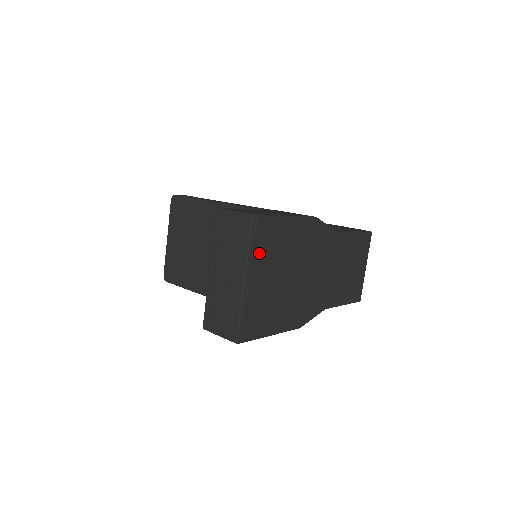
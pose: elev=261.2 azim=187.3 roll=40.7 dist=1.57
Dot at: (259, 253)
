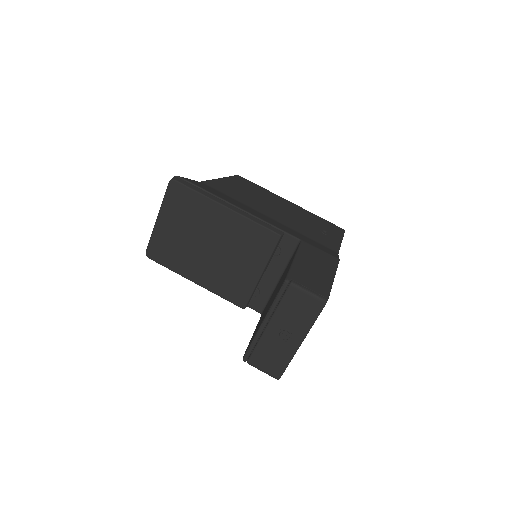
Dot at: occluded
